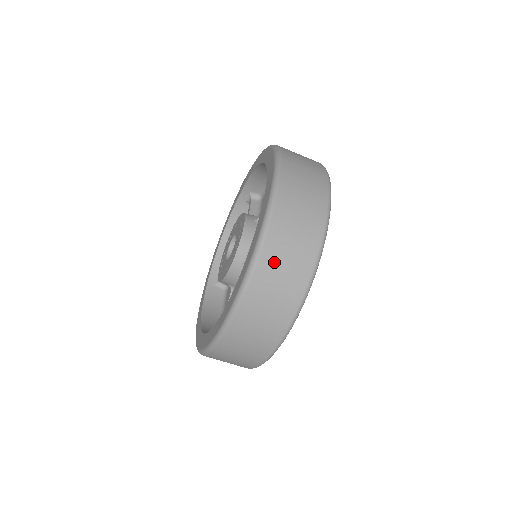
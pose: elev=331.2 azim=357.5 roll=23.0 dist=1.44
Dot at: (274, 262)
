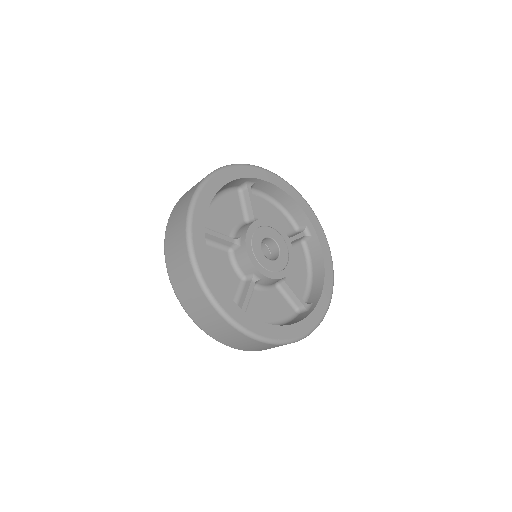
Dot at: (174, 218)
